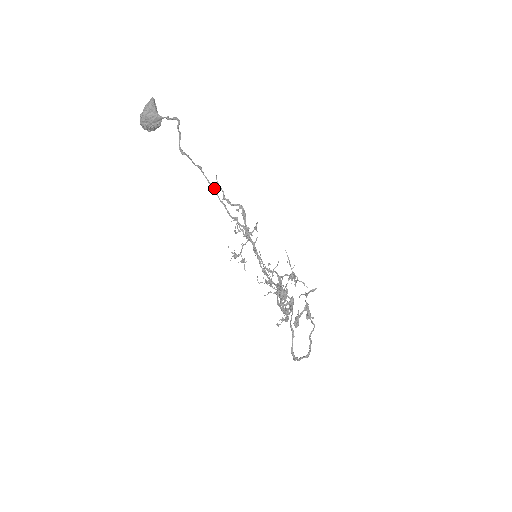
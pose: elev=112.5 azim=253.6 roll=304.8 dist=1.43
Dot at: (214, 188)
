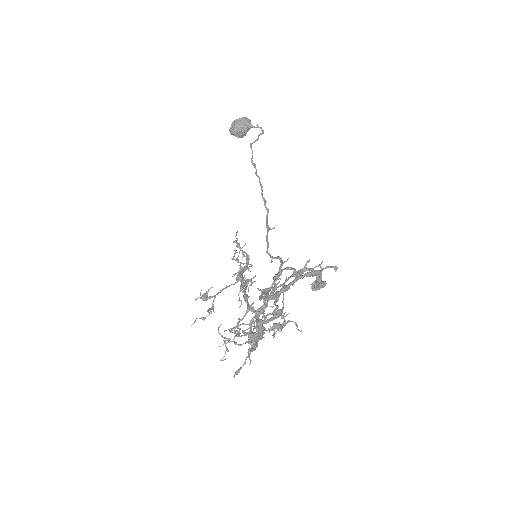
Dot at: (259, 177)
